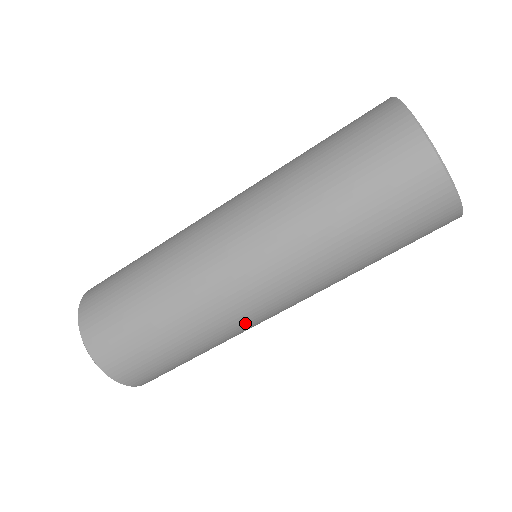
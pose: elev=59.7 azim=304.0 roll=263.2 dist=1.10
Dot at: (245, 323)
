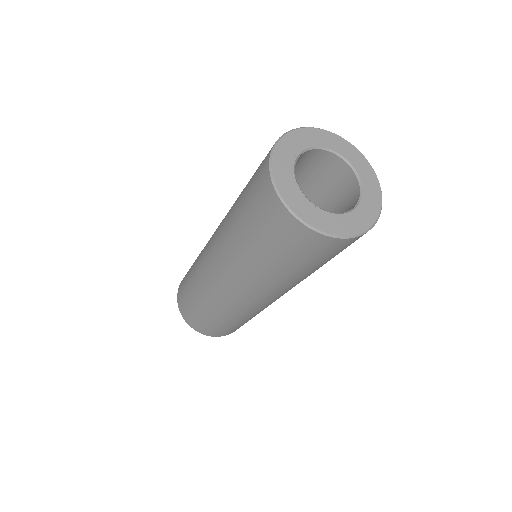
Dot at: (243, 308)
